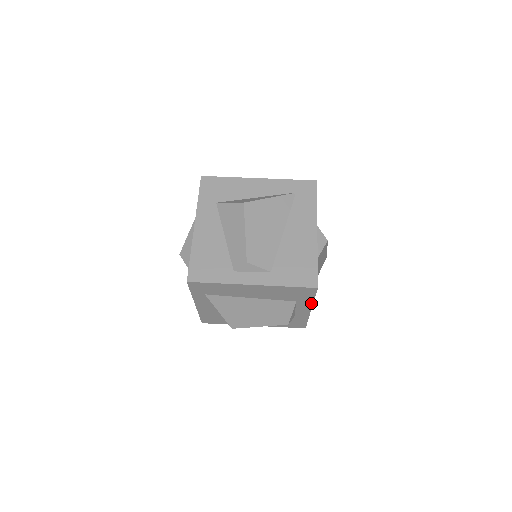
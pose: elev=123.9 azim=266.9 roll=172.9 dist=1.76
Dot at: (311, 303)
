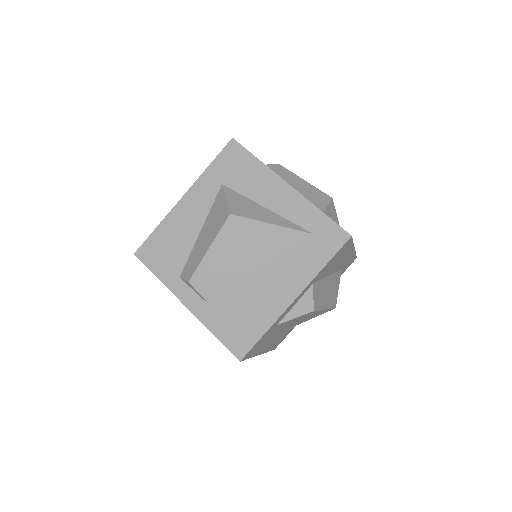
Dot at: occluded
